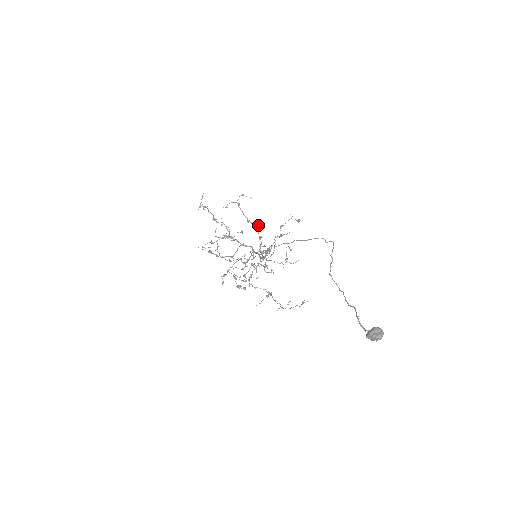
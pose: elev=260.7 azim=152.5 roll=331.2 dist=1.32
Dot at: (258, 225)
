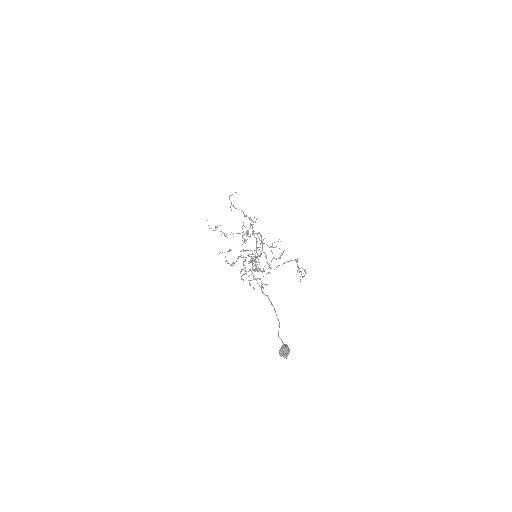
Dot at: (249, 219)
